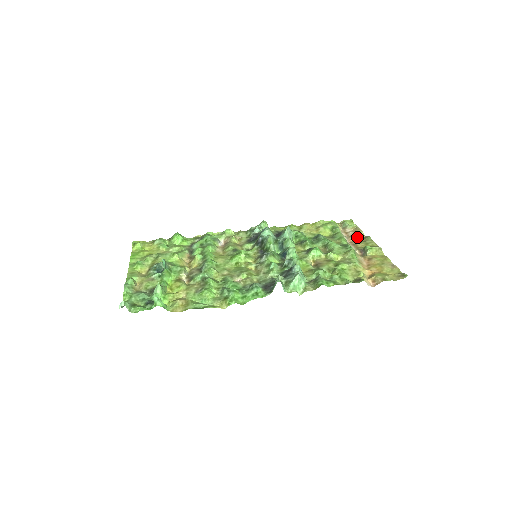
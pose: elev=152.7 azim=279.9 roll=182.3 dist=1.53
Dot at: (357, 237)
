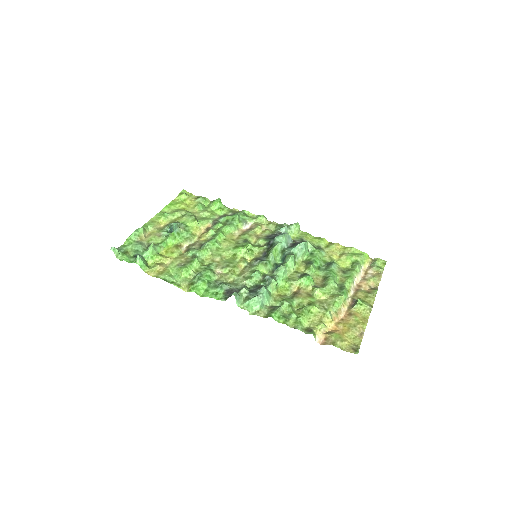
Dot at: (369, 284)
